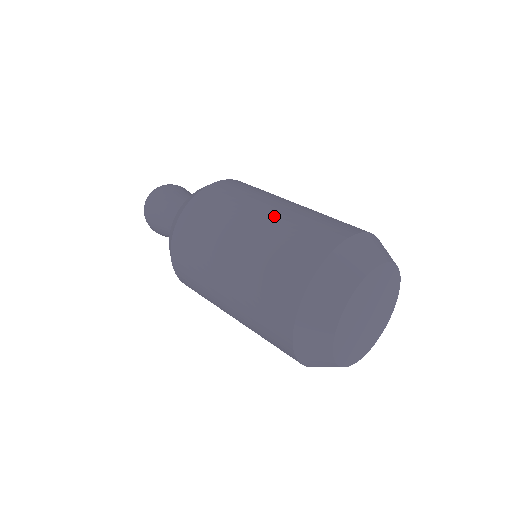
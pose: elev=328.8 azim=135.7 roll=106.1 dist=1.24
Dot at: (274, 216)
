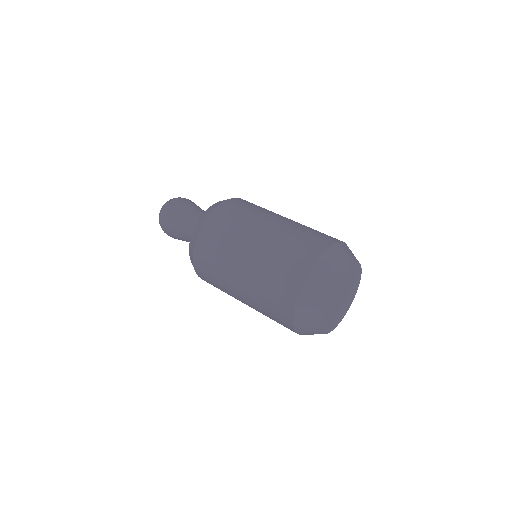
Dot at: (249, 277)
